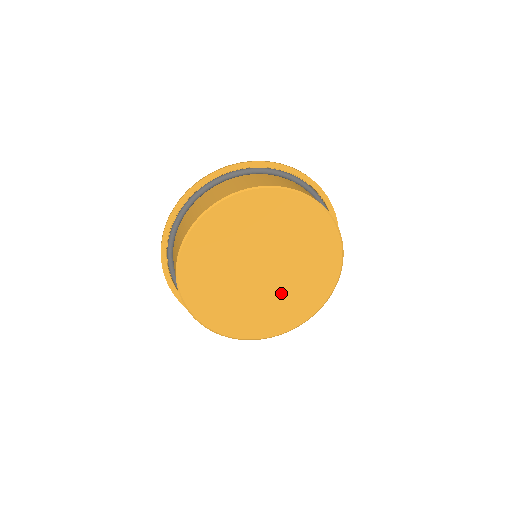
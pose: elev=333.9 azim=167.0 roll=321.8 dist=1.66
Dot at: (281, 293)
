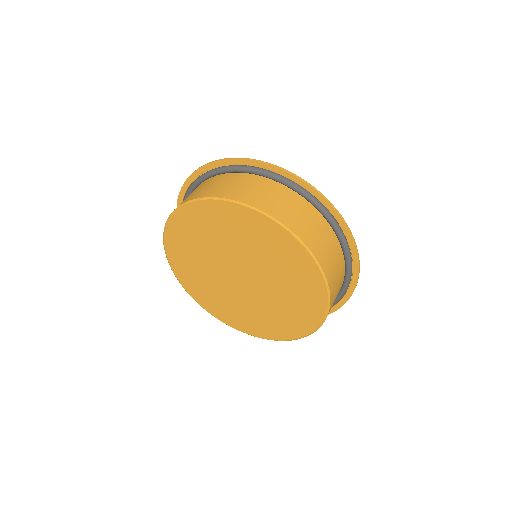
Dot at: (266, 304)
